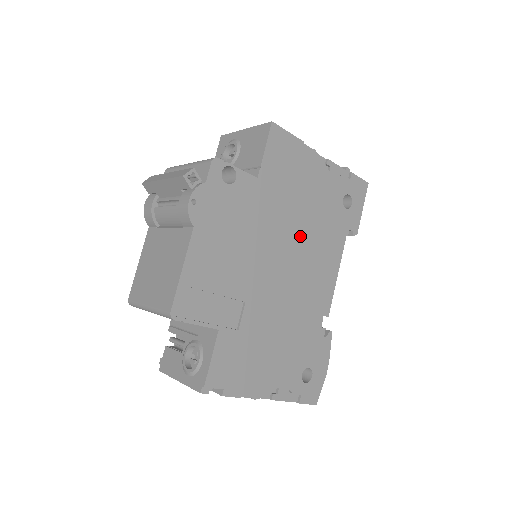
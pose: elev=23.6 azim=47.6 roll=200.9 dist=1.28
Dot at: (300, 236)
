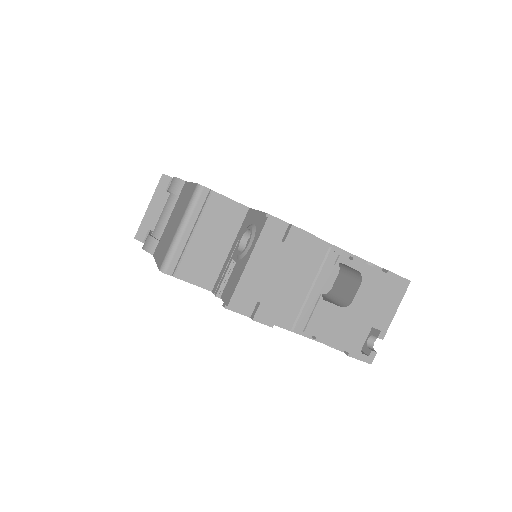
Dot at: occluded
